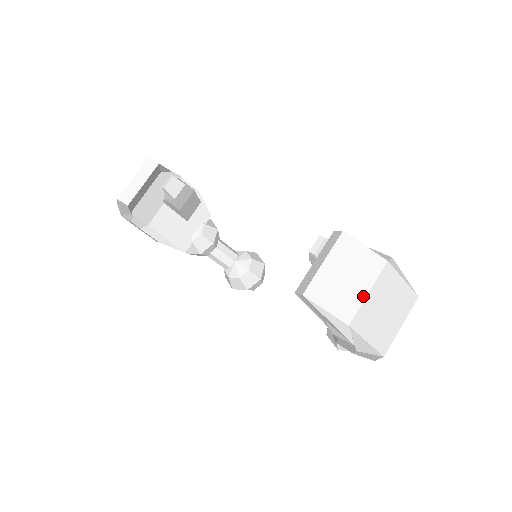
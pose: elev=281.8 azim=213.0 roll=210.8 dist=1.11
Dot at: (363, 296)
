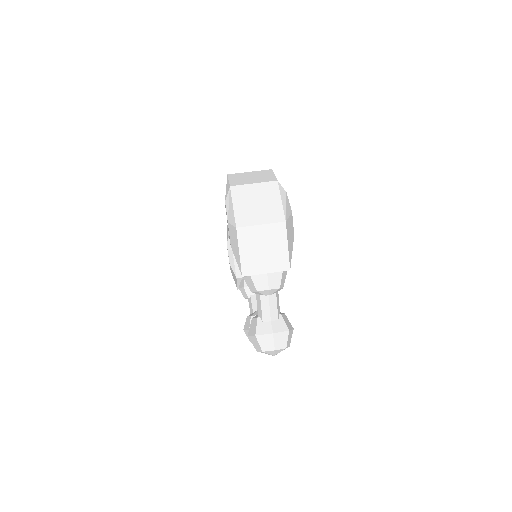
Dot at: (250, 183)
